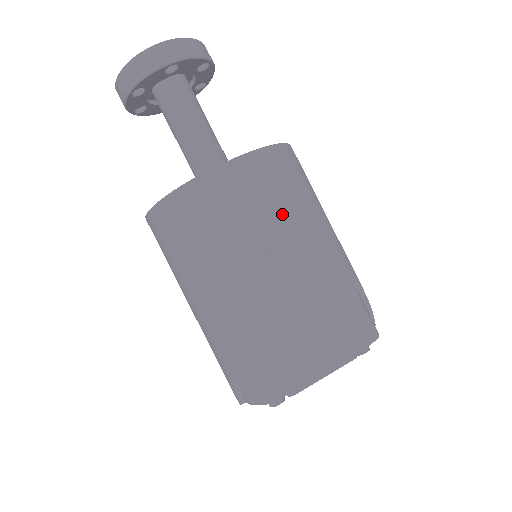
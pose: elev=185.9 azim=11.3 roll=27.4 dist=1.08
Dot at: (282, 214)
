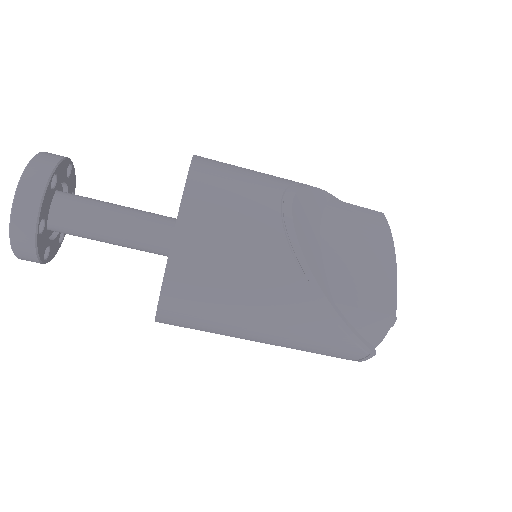
Dot at: (257, 183)
